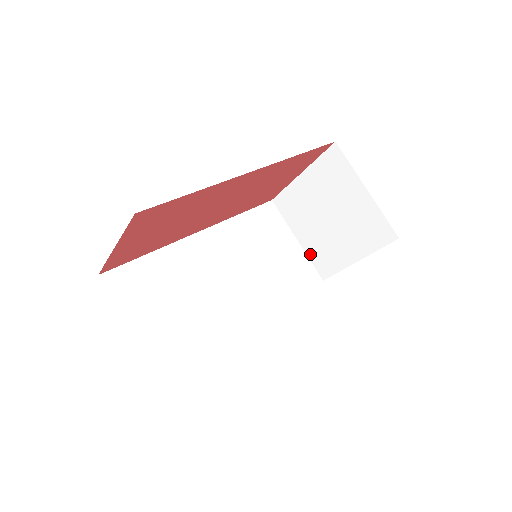
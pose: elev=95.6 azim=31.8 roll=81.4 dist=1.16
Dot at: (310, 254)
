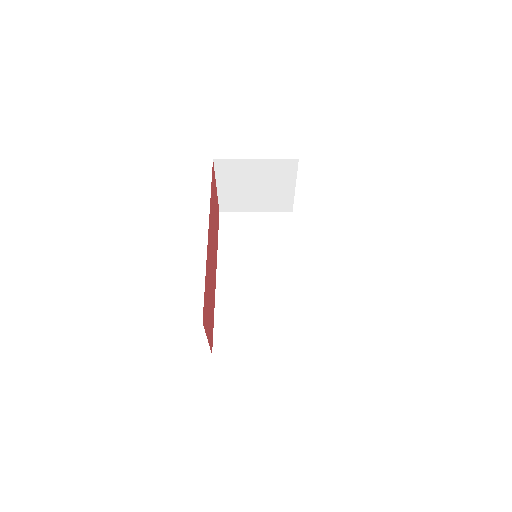
Dot at: (270, 210)
